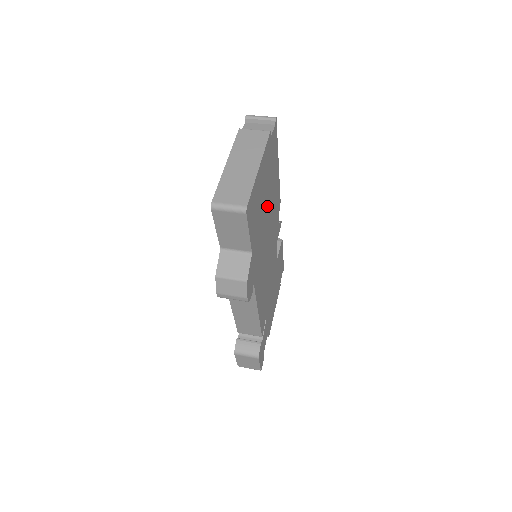
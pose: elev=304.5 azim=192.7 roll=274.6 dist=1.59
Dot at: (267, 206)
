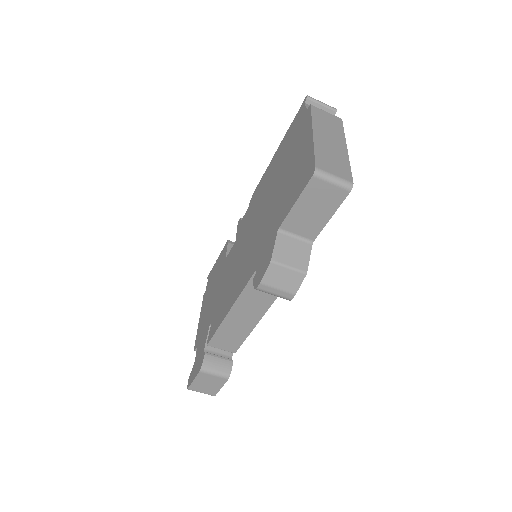
Dot at: occluded
